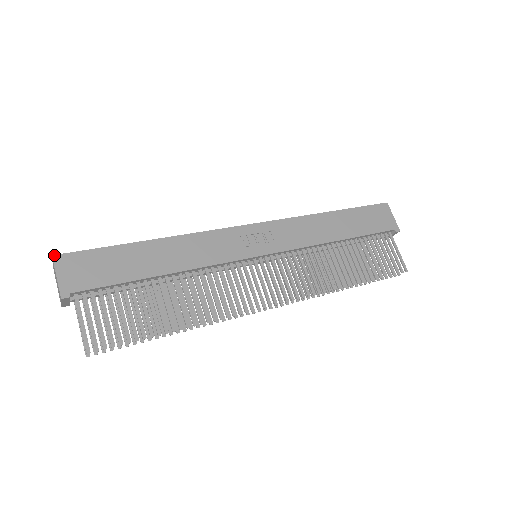
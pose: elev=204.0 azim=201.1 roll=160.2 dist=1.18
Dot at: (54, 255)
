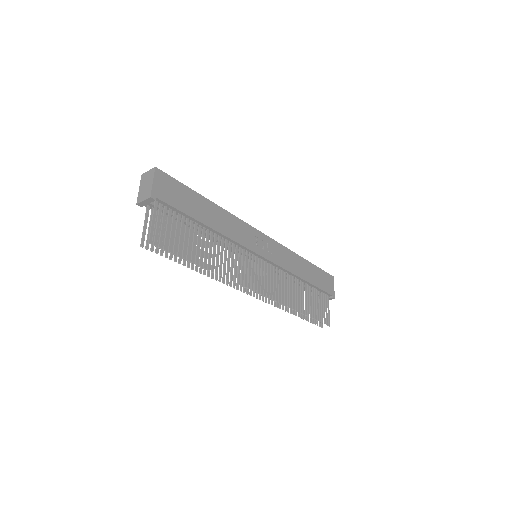
Dot at: occluded
